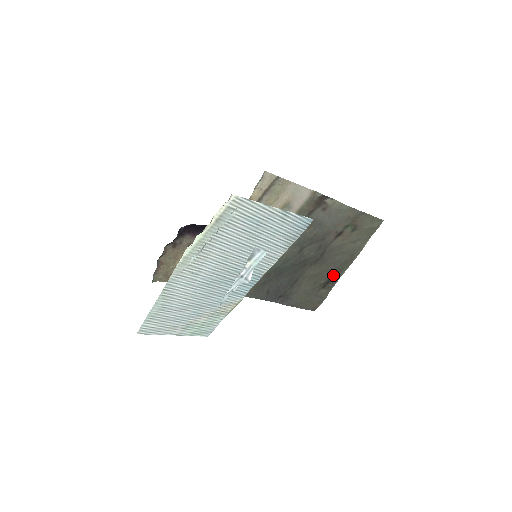
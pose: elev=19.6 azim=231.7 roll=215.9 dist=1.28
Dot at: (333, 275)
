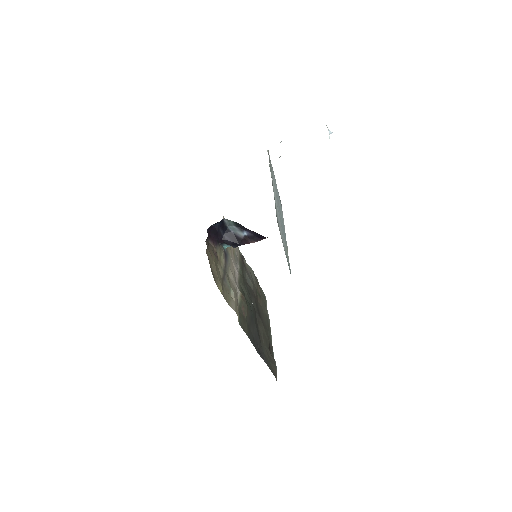
Dot at: occluded
